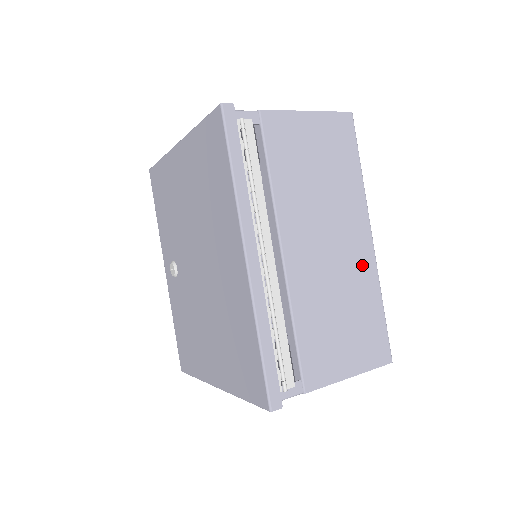
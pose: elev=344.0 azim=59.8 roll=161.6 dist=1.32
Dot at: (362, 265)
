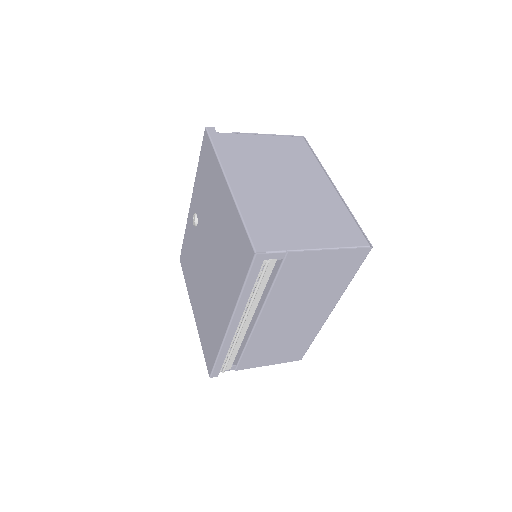
Dot at: (313, 324)
